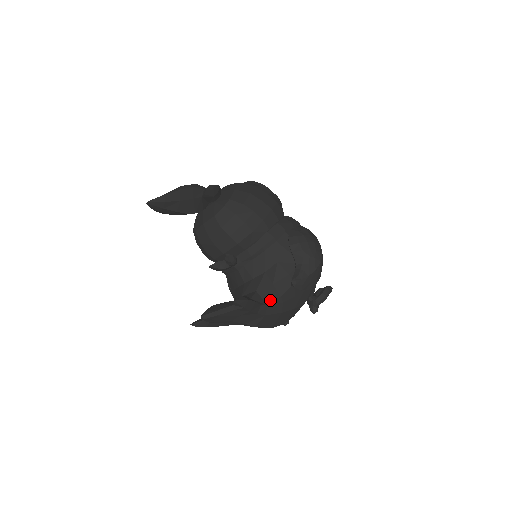
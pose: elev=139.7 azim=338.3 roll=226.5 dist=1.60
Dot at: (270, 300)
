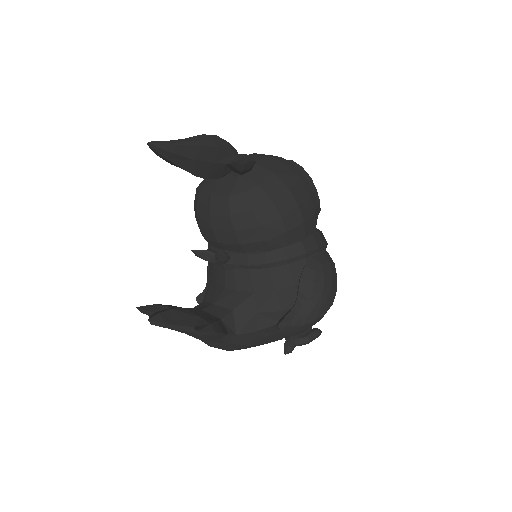
Dot at: (243, 330)
